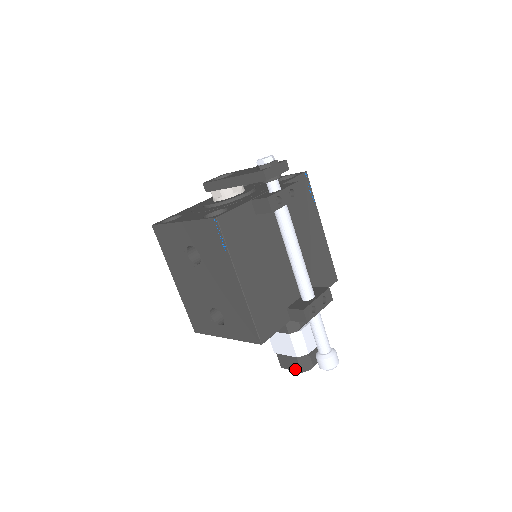
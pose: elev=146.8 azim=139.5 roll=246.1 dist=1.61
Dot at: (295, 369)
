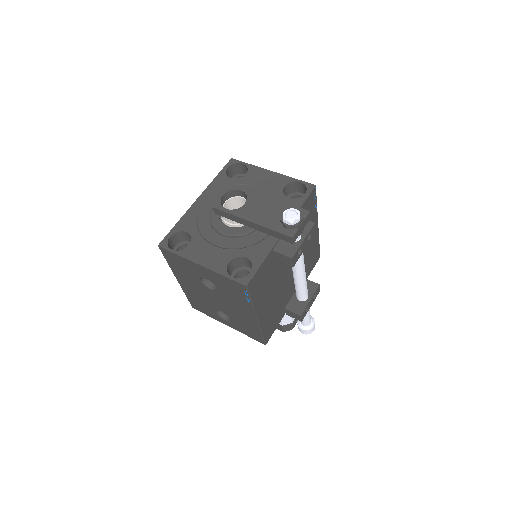
Dot at: (278, 328)
